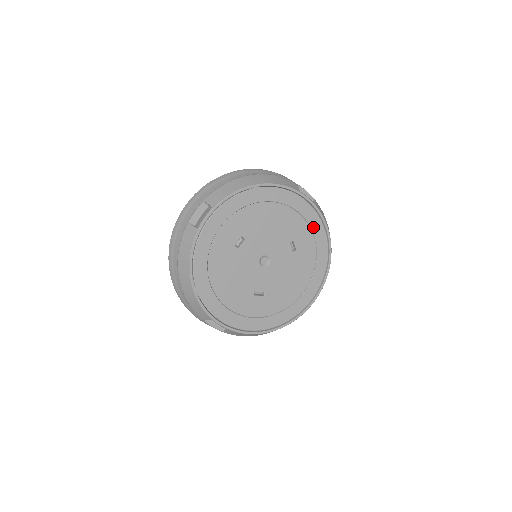
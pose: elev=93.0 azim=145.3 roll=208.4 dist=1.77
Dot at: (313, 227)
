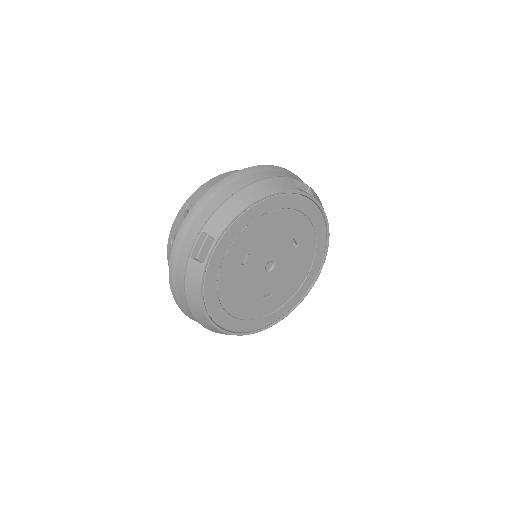
Dot at: (312, 219)
